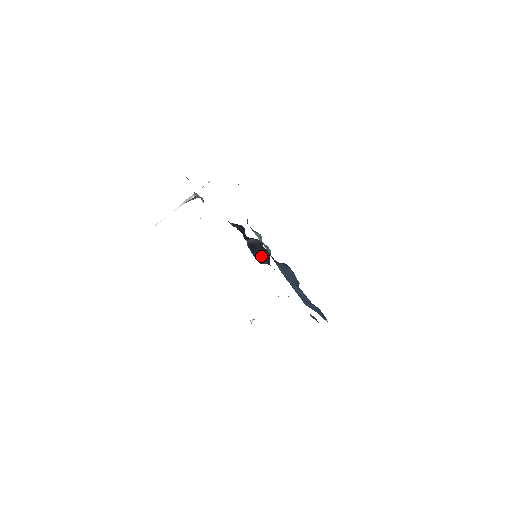
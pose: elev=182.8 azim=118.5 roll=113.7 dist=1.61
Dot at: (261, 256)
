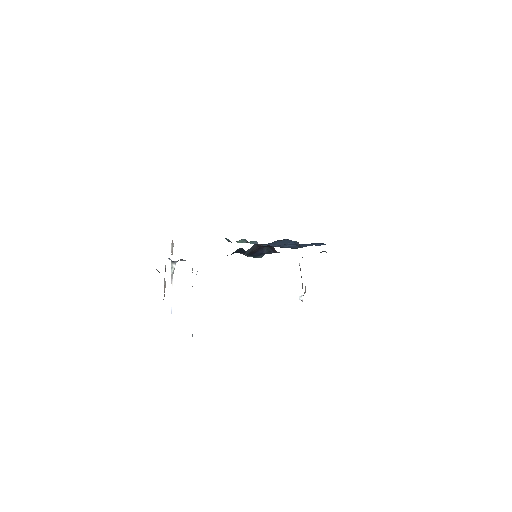
Dot at: (263, 253)
